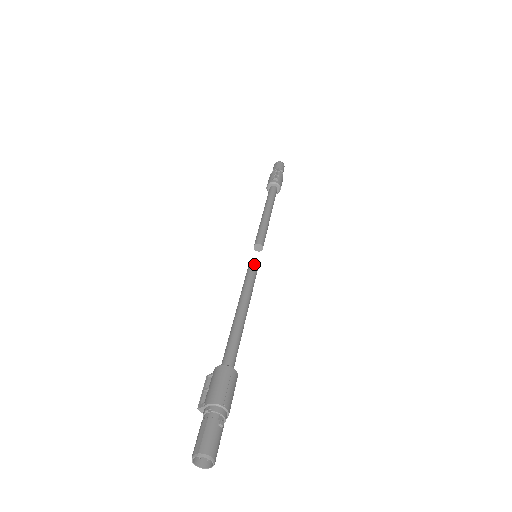
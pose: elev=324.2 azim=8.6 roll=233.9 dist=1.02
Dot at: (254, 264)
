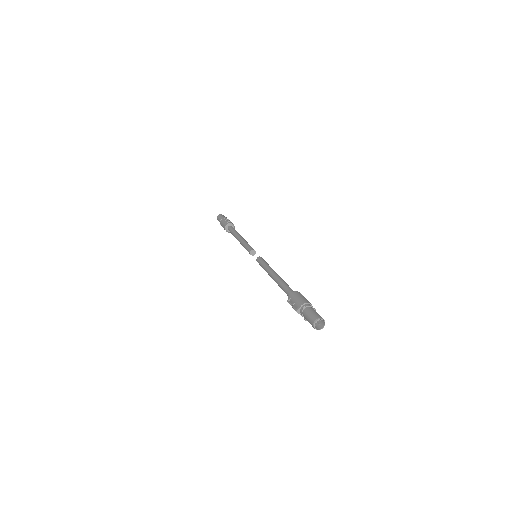
Dot at: (261, 258)
